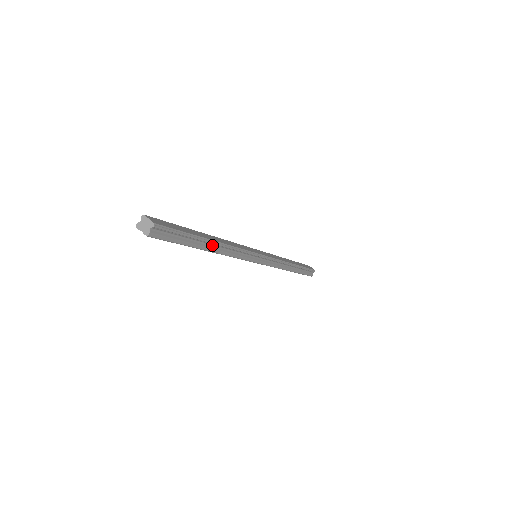
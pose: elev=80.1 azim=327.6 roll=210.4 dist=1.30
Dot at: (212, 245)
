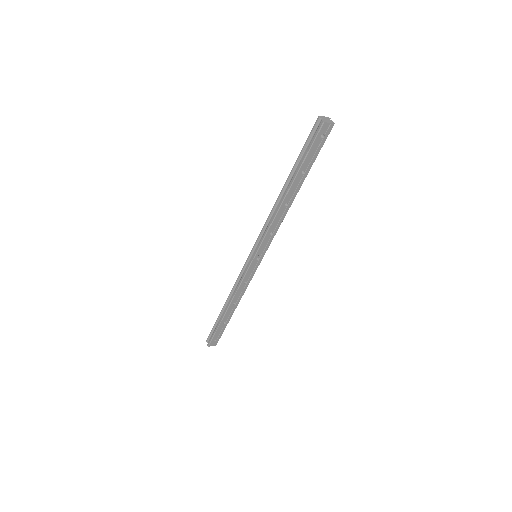
Dot at: occluded
